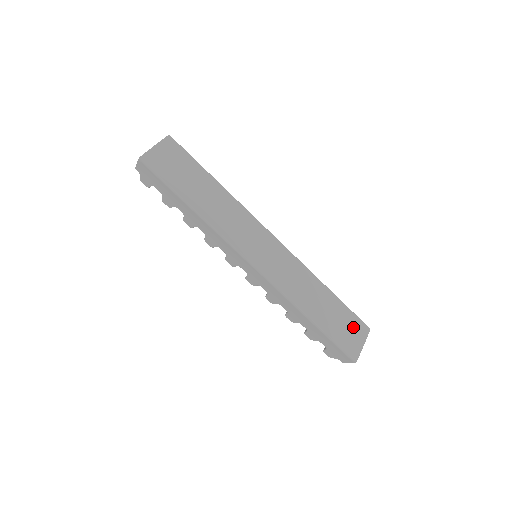
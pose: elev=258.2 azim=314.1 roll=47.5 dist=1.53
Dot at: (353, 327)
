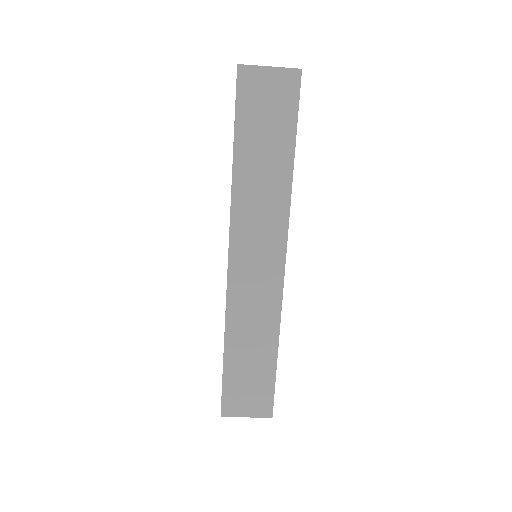
Dot at: (256, 398)
